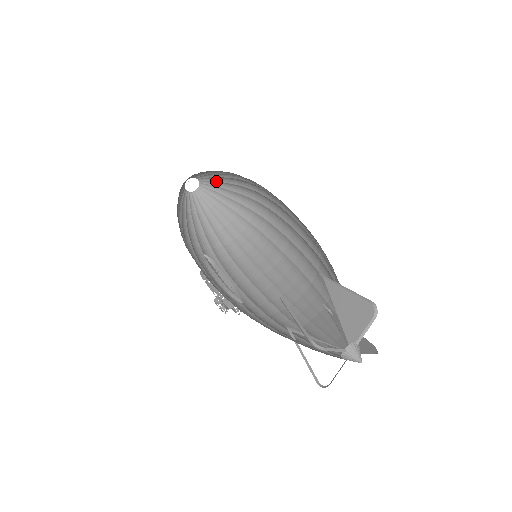
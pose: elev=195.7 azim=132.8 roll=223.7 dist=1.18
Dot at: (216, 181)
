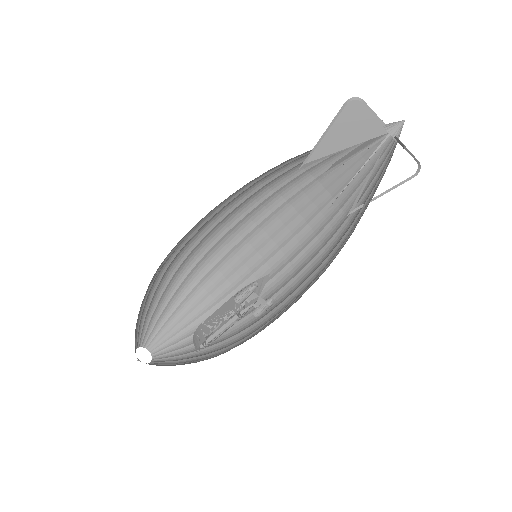
Dot at: (172, 337)
